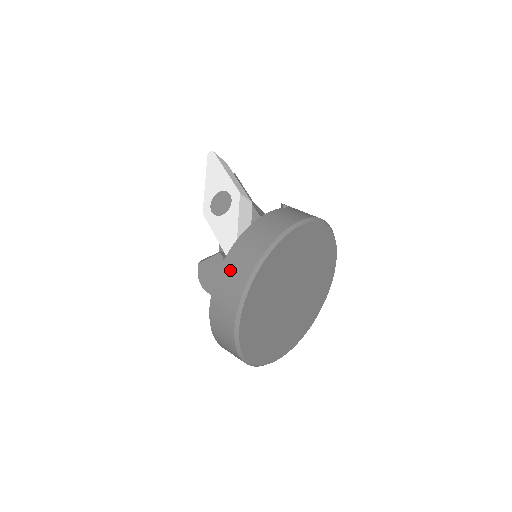
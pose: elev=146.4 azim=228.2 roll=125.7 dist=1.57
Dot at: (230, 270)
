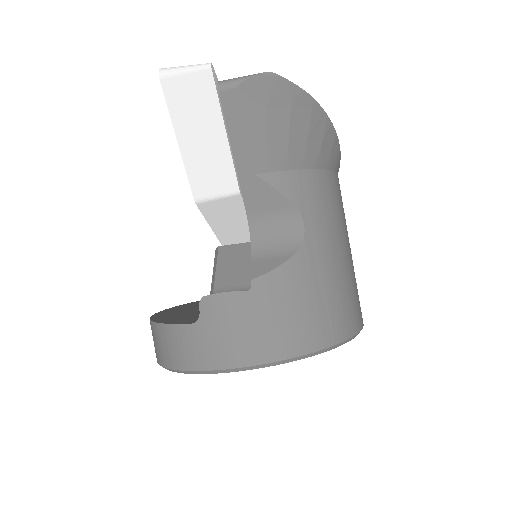
Dot at: occluded
